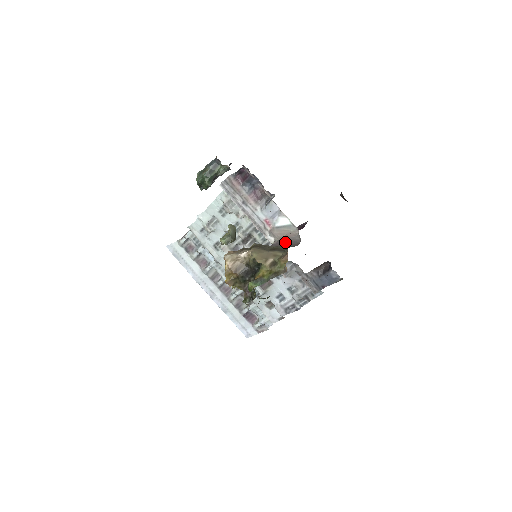
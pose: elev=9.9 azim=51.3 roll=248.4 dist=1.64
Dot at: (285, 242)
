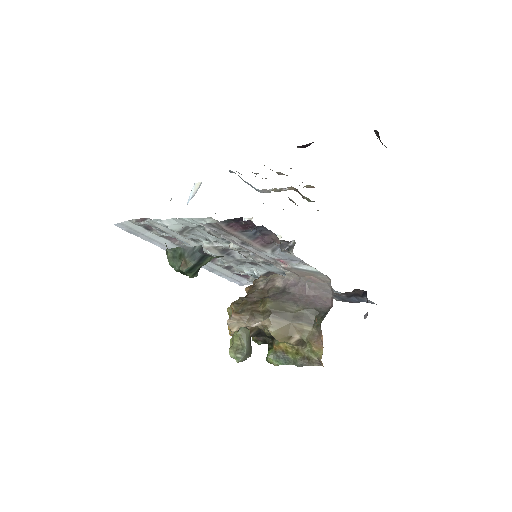
Dot at: (309, 289)
